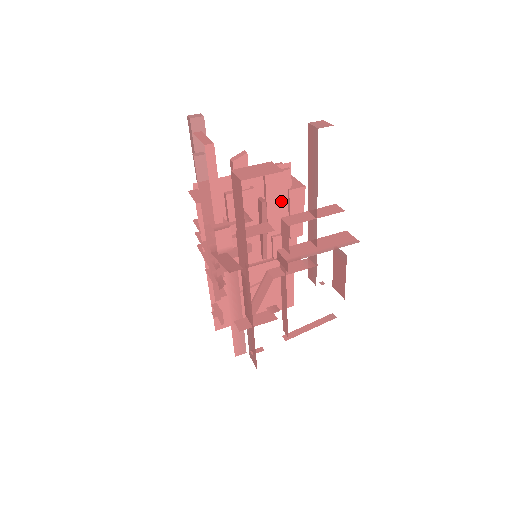
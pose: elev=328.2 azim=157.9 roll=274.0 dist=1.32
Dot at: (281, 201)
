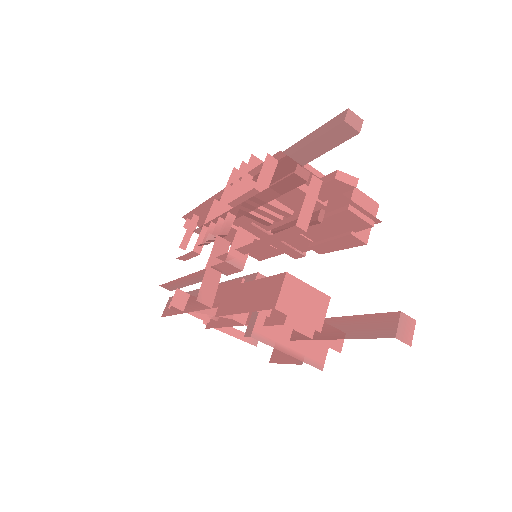
Dot at: (335, 229)
